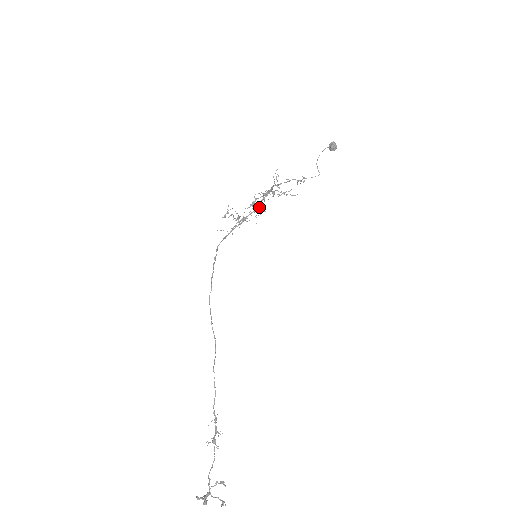
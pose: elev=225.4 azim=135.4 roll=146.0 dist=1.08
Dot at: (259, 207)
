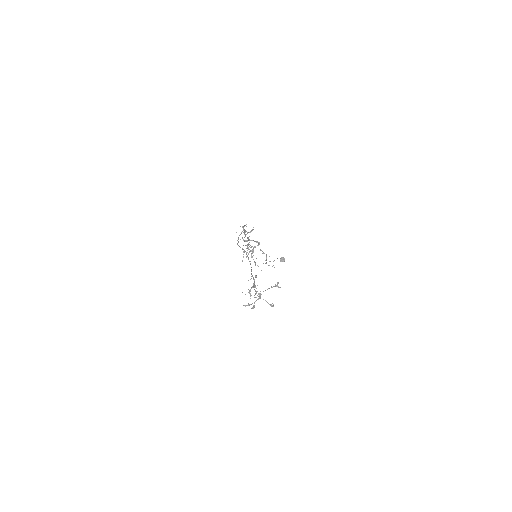
Dot at: occluded
